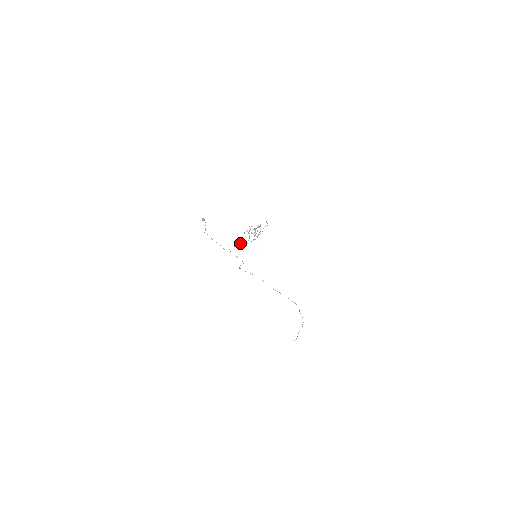
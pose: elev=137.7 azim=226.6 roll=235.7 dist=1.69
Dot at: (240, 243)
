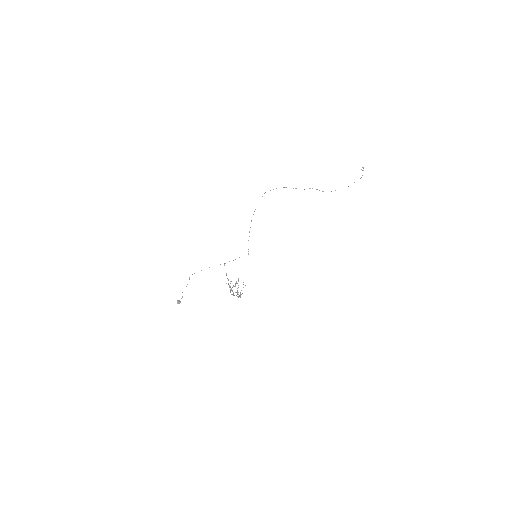
Dot at: occluded
